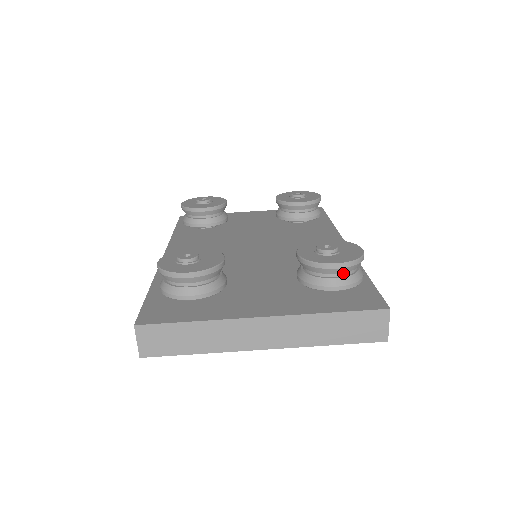
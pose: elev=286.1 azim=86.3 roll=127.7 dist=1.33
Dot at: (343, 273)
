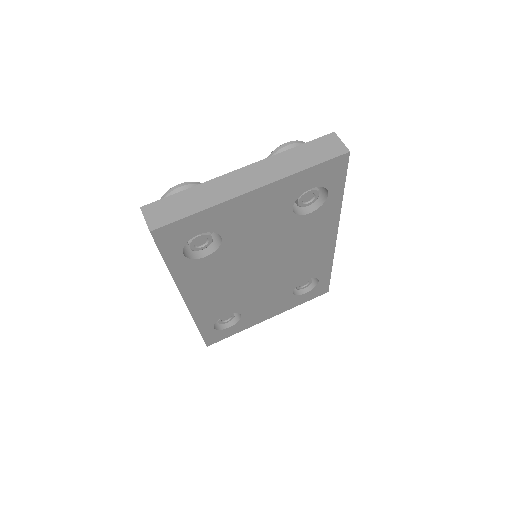
Dot at: occluded
